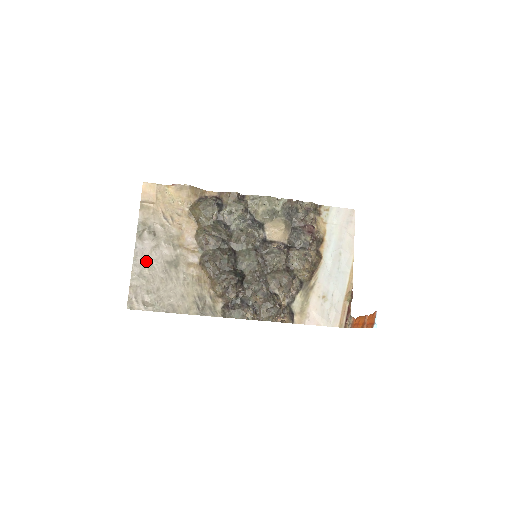
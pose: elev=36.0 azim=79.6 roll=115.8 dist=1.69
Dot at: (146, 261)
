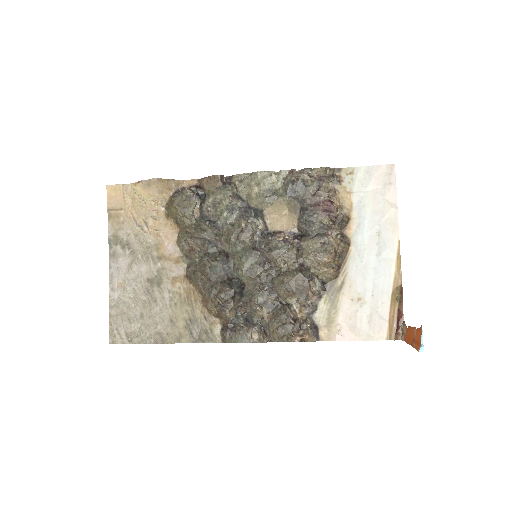
Dot at: (124, 283)
